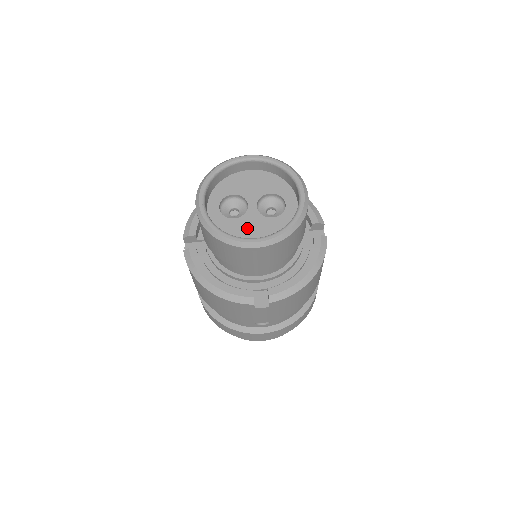
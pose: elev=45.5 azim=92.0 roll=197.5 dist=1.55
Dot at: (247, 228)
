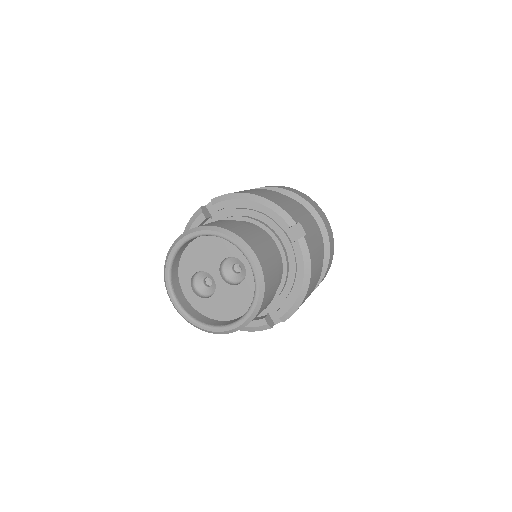
Dot at: (225, 303)
